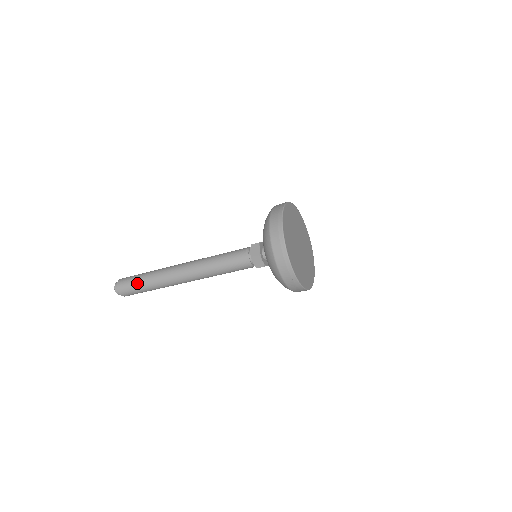
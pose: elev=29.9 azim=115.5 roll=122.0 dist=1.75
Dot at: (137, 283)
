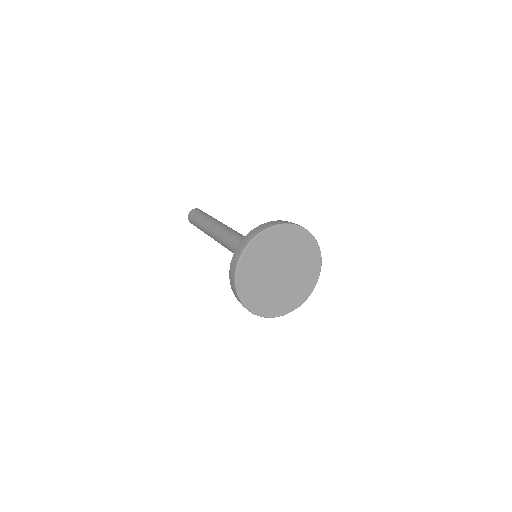
Dot at: occluded
